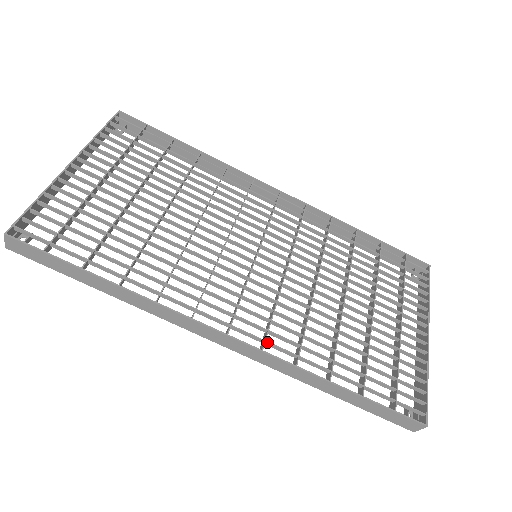
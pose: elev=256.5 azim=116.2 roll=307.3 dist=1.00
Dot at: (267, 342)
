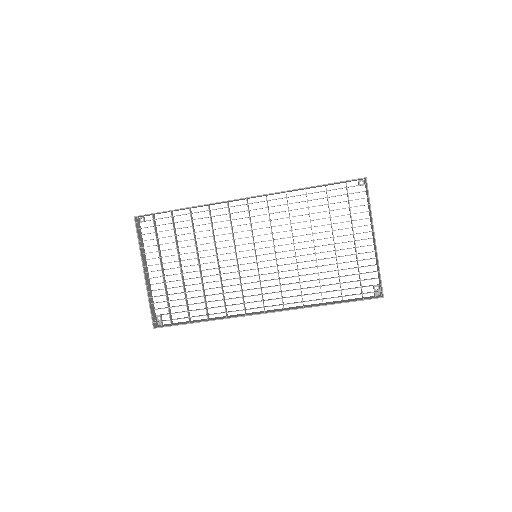
Dot at: occluded
